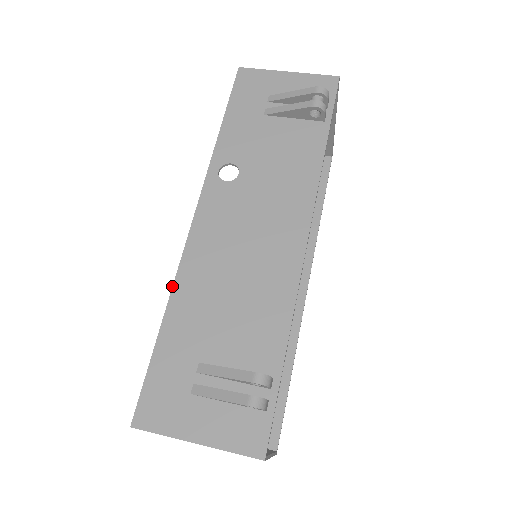
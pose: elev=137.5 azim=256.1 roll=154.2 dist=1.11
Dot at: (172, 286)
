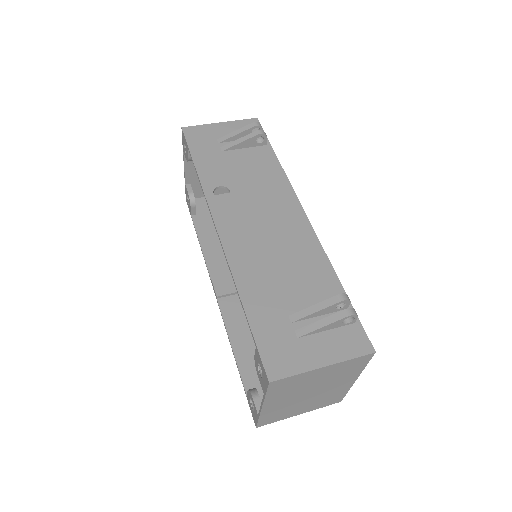
Dot at: (232, 277)
